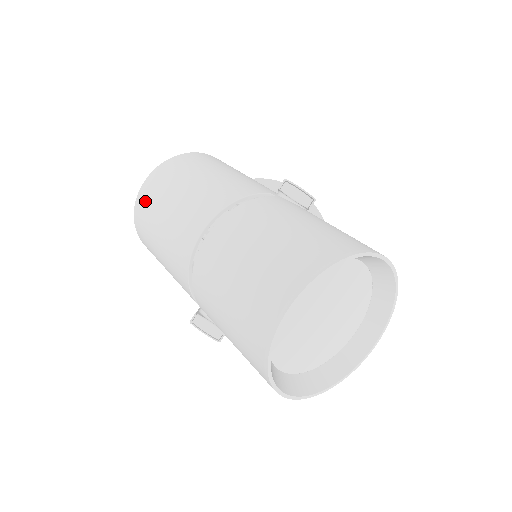
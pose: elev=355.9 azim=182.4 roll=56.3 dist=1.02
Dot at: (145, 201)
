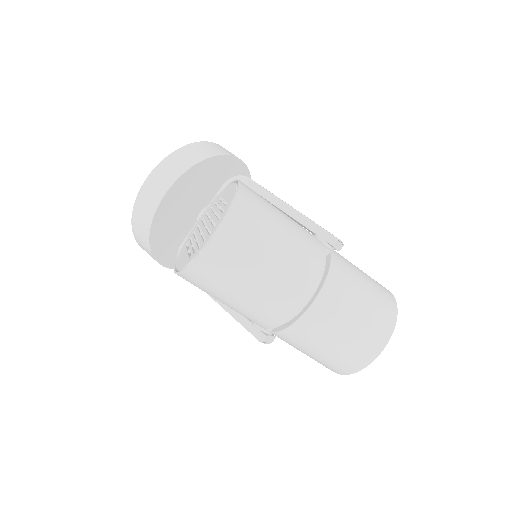
Dot at: (221, 259)
